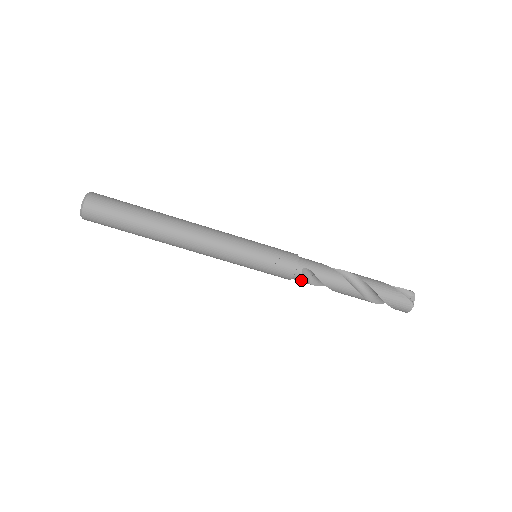
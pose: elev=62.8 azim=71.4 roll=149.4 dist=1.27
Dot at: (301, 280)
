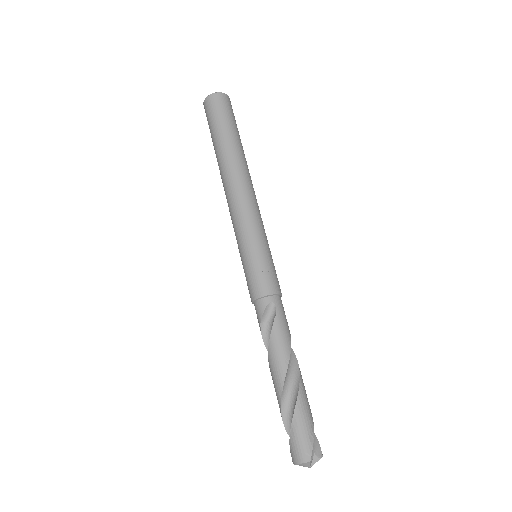
Dot at: (260, 310)
